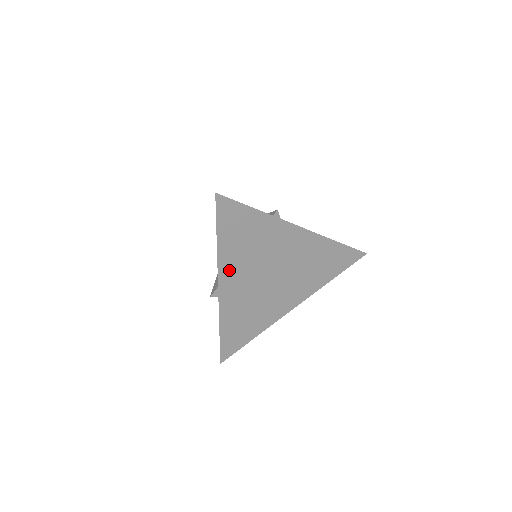
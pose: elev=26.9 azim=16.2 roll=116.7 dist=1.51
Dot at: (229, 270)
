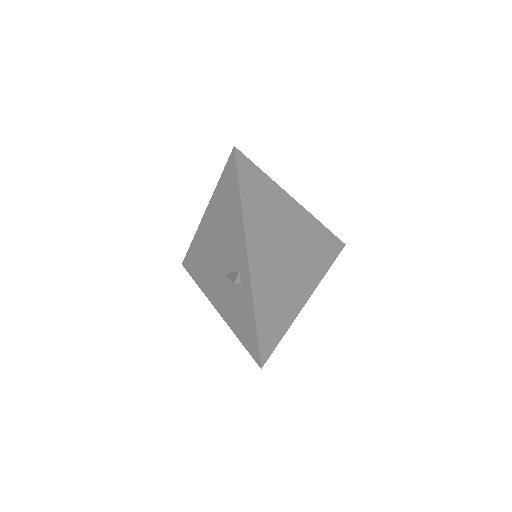
Dot at: (253, 236)
